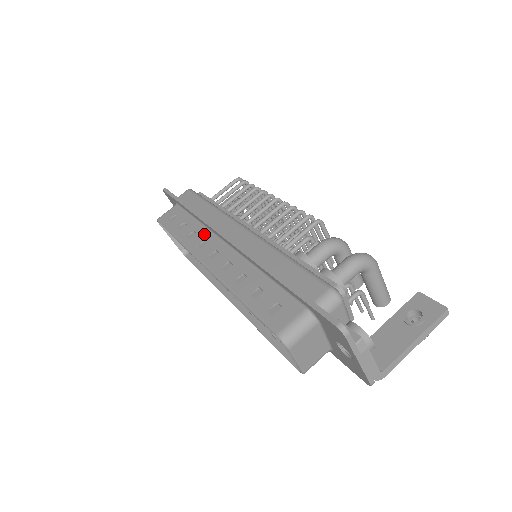
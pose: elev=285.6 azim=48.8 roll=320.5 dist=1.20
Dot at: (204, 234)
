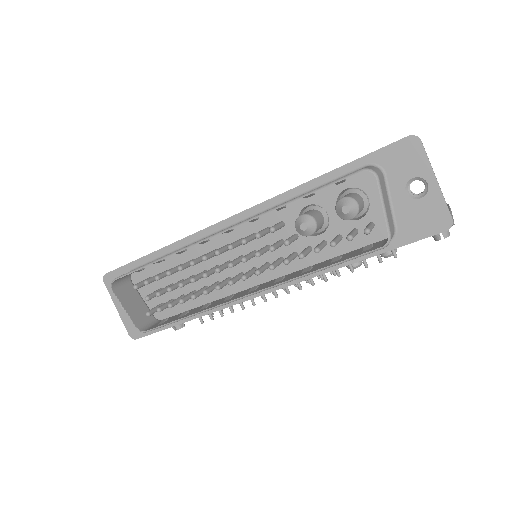
Dot at: (197, 241)
